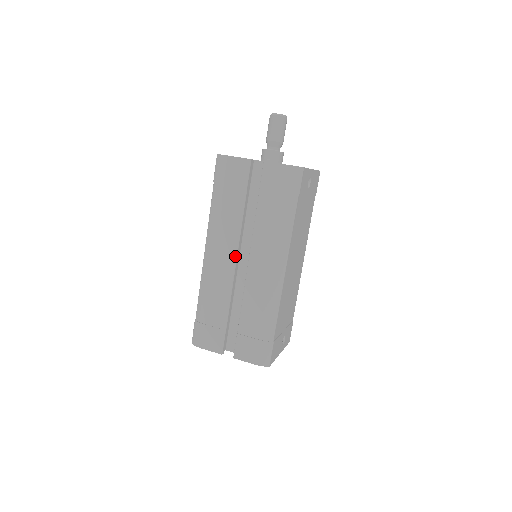
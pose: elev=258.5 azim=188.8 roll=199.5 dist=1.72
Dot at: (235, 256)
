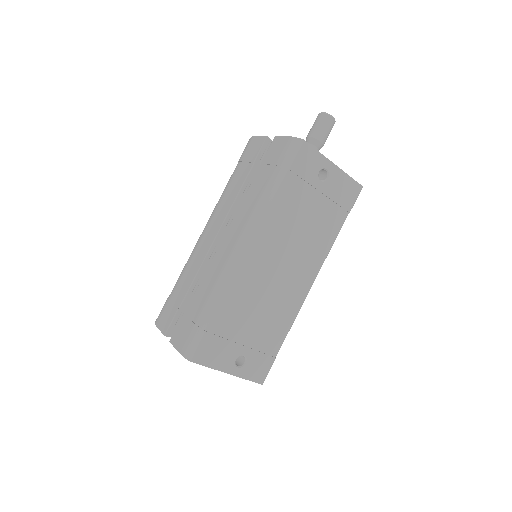
Dot at: (218, 230)
